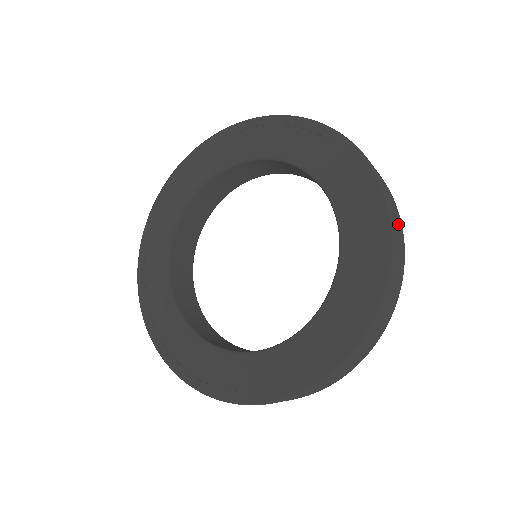
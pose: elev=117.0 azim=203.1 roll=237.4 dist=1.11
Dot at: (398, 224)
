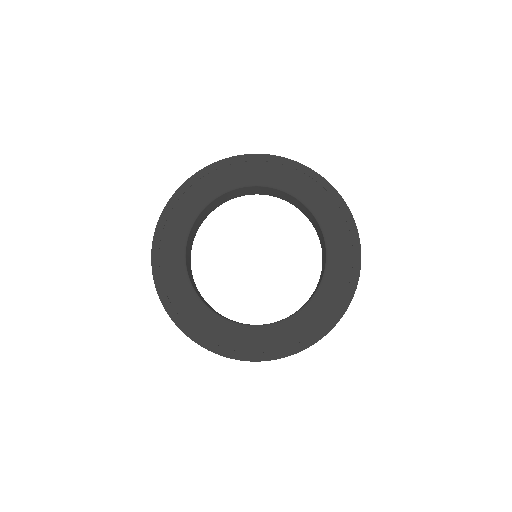
Dot at: occluded
